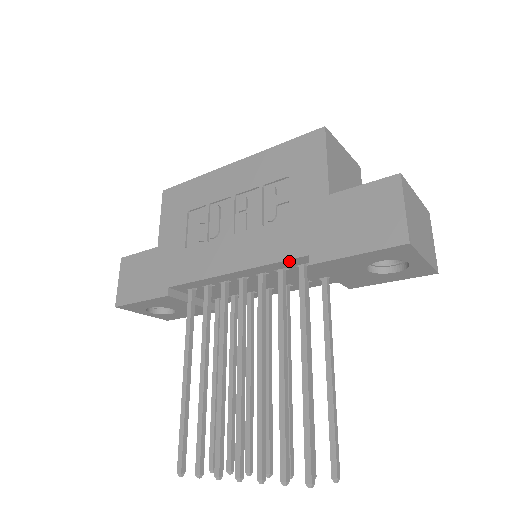
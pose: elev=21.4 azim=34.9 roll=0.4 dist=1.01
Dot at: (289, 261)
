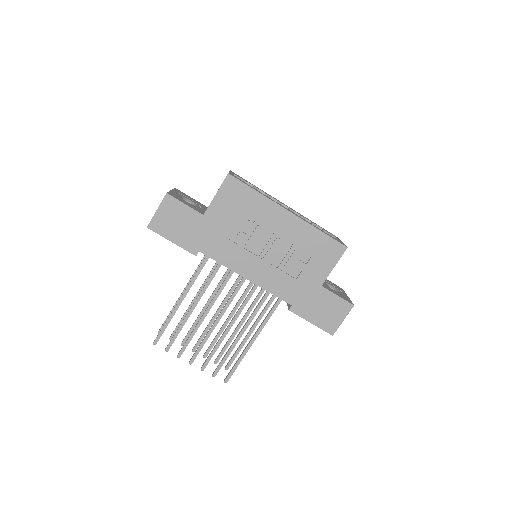
Dot at: (280, 298)
